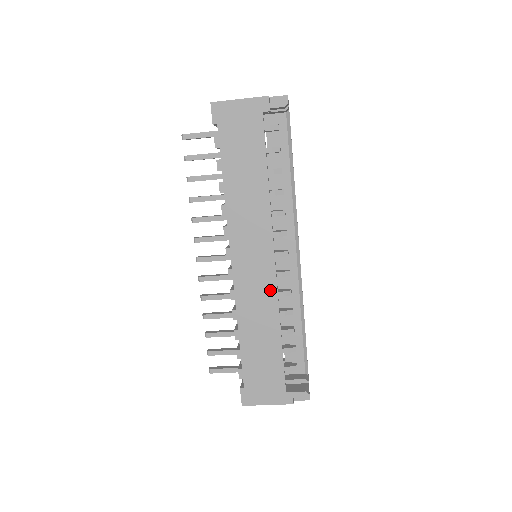
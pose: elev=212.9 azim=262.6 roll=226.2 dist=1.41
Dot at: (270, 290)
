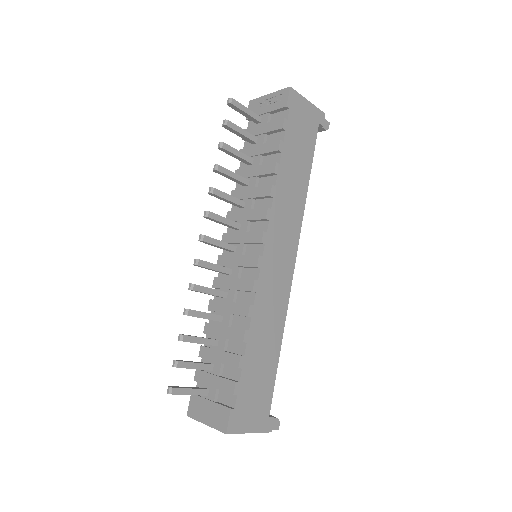
Dot at: (285, 292)
